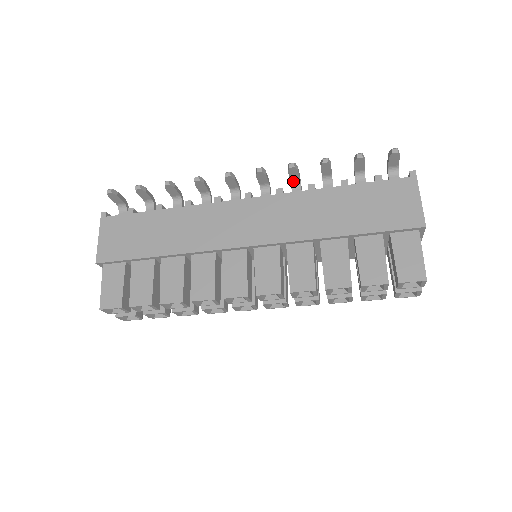
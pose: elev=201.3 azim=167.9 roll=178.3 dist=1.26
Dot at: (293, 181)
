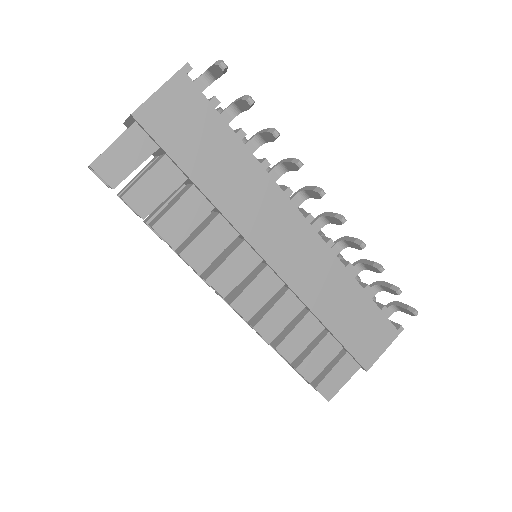
Dot at: (344, 242)
